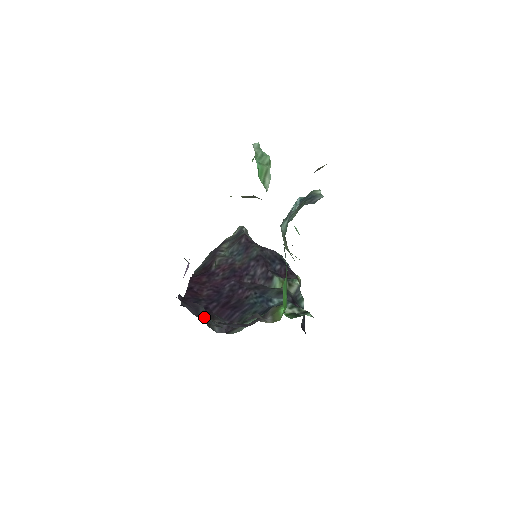
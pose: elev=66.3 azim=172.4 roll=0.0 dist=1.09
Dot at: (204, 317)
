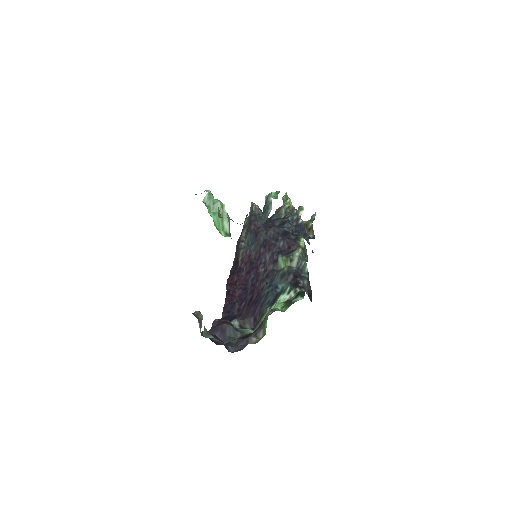
Dot at: (228, 339)
